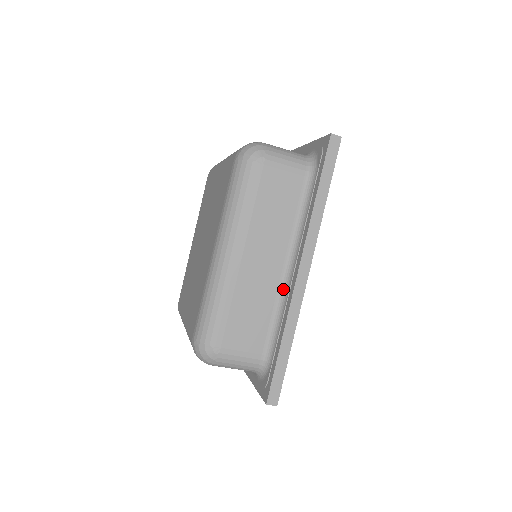
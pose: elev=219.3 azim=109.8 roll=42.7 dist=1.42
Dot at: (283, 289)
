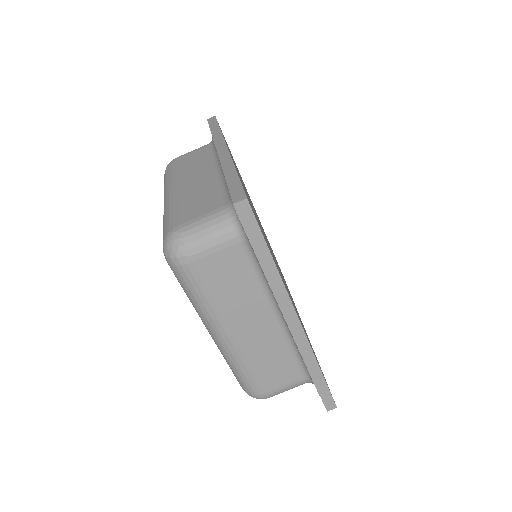
Dot at: (221, 174)
